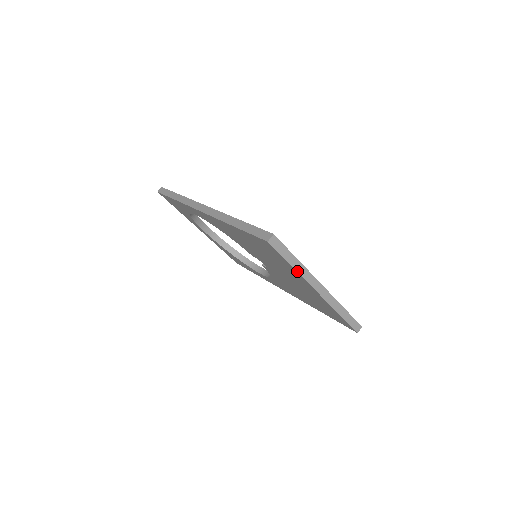
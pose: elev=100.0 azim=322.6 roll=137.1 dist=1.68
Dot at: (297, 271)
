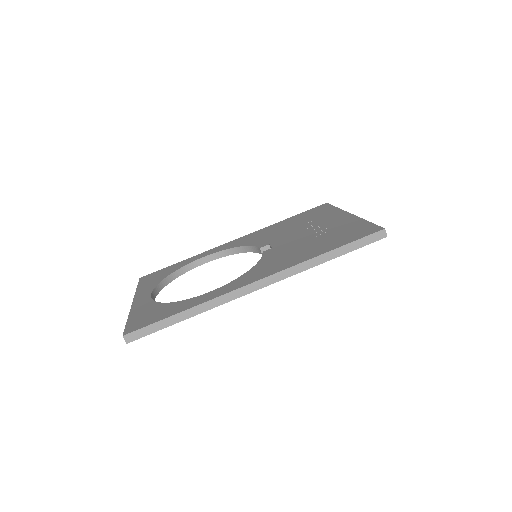
Dot at: occluded
